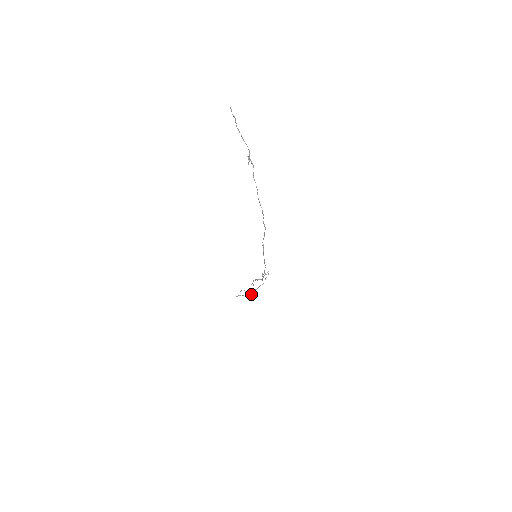
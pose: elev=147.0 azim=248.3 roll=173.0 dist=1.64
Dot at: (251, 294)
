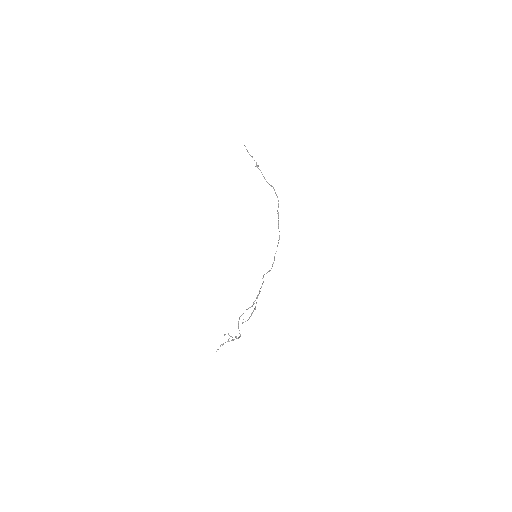
Dot at: (238, 337)
